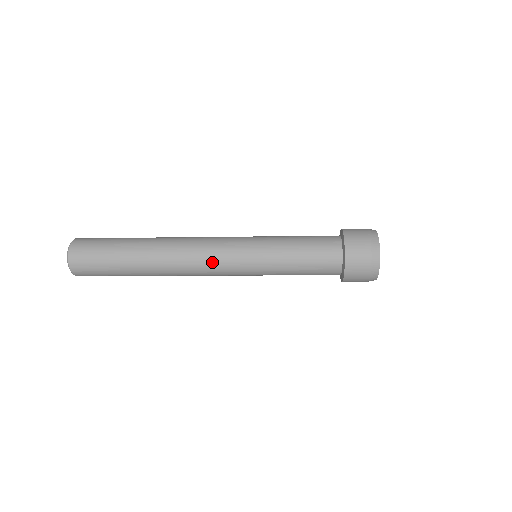
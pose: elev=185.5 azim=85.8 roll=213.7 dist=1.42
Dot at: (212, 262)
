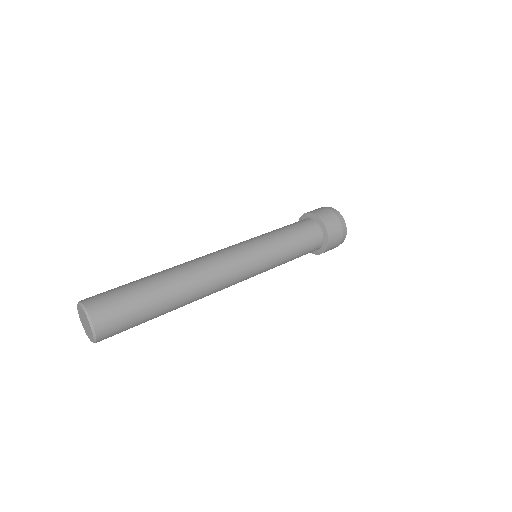
Dot at: (233, 284)
